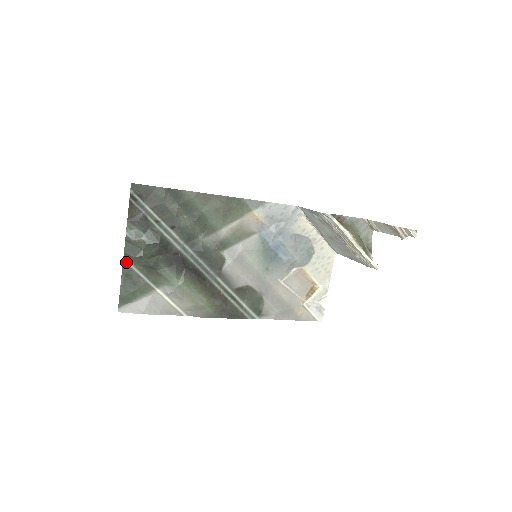
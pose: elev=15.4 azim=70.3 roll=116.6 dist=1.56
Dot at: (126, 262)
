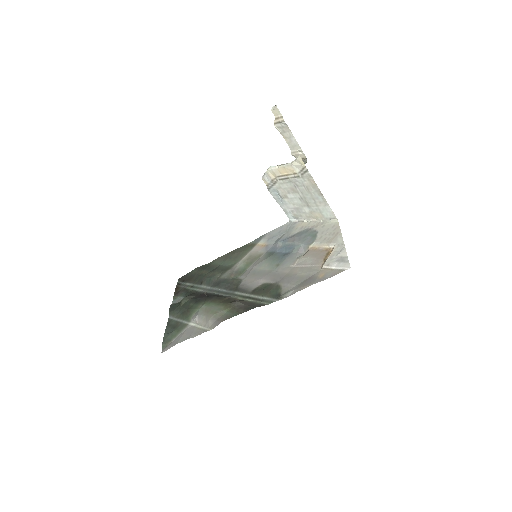
Dot at: (170, 318)
